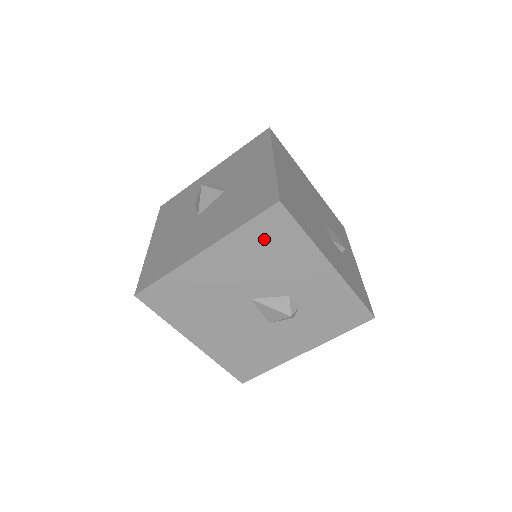
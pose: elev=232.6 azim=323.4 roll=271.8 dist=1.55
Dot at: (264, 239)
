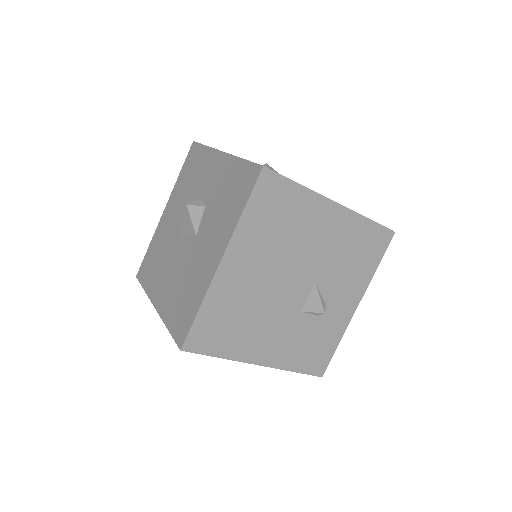
Dot at: occluded
